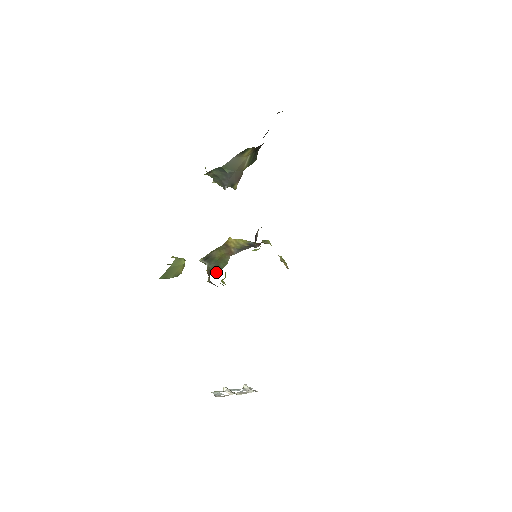
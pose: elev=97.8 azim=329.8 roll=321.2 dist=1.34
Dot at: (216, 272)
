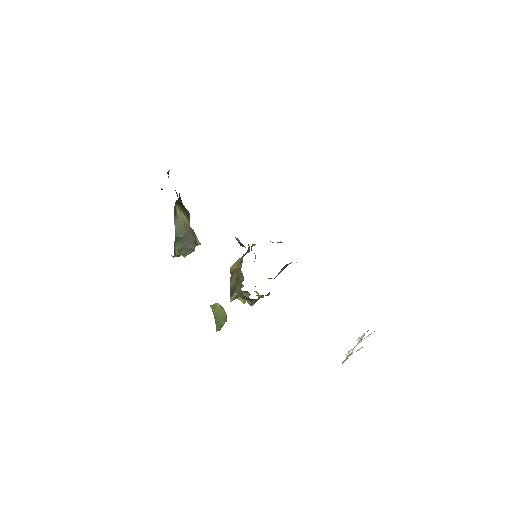
Dot at: (248, 296)
